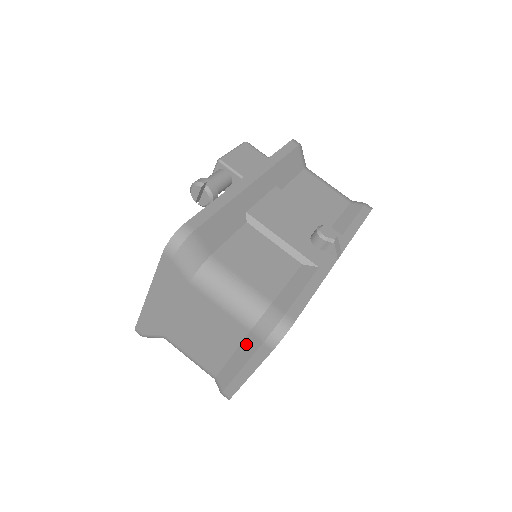
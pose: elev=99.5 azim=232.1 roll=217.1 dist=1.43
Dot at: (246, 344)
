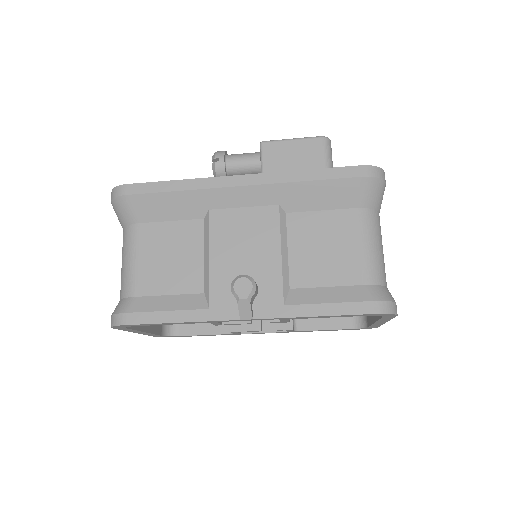
Dot at: occluded
